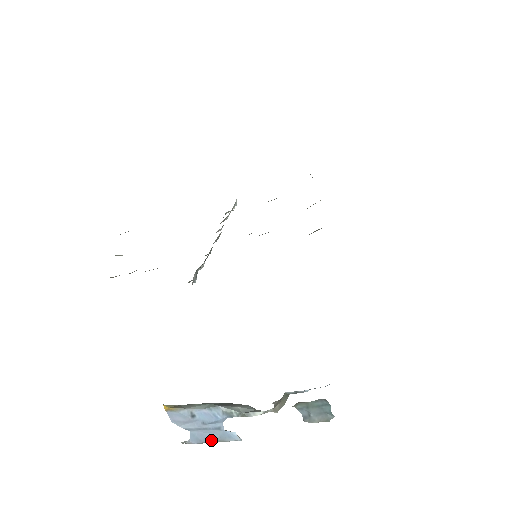
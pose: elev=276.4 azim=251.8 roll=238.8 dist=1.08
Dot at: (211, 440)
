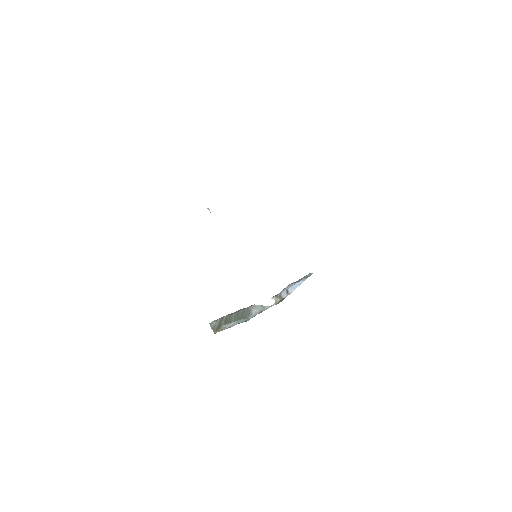
Dot at: occluded
